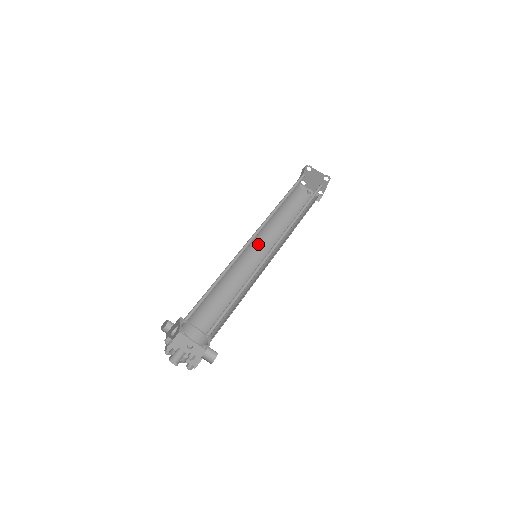
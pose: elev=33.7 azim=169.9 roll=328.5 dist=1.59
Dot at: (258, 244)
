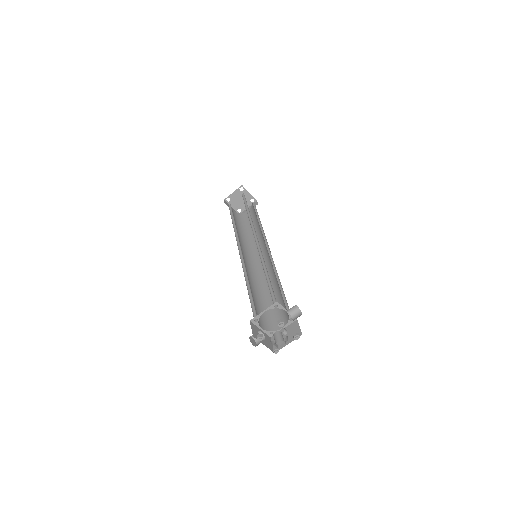
Dot at: (254, 255)
